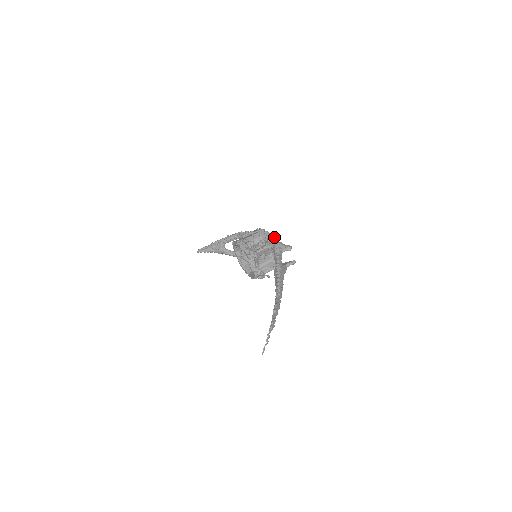
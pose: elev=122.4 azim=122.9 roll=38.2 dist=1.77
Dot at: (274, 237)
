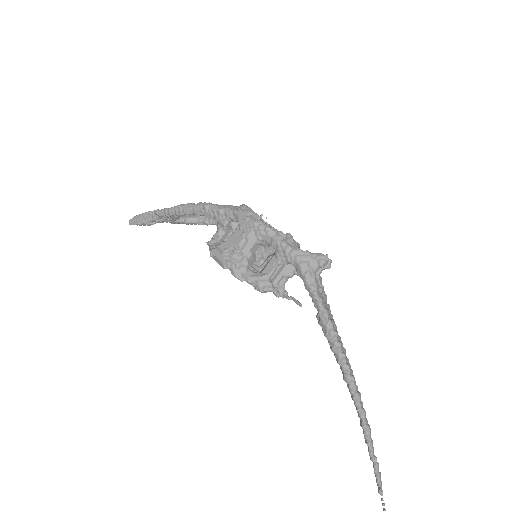
Dot at: (285, 235)
